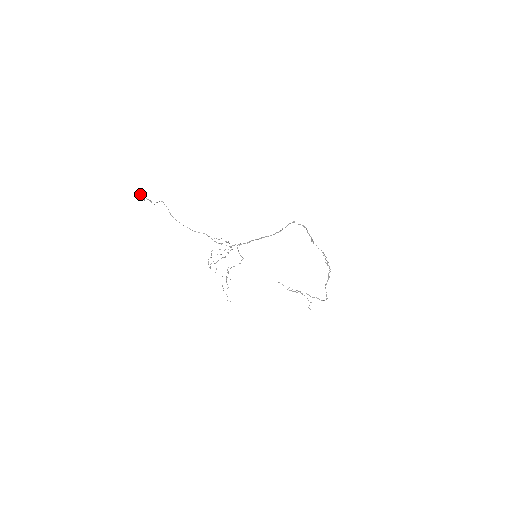
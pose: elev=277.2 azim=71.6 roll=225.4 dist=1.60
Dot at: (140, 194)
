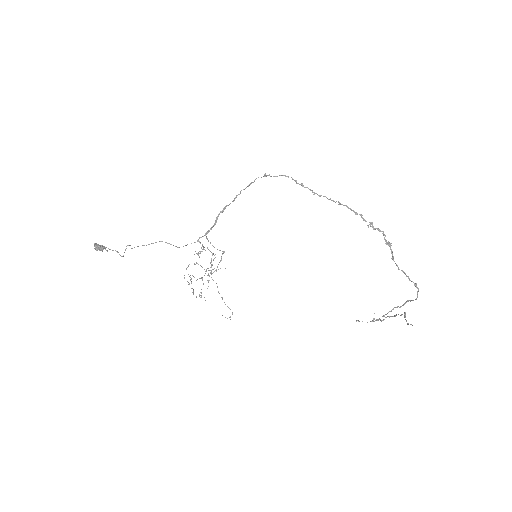
Dot at: (100, 245)
